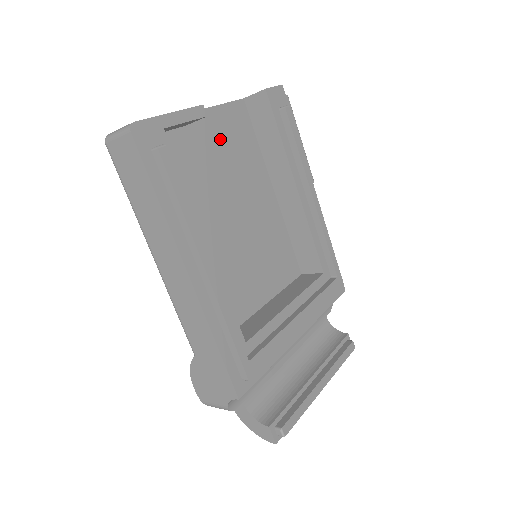
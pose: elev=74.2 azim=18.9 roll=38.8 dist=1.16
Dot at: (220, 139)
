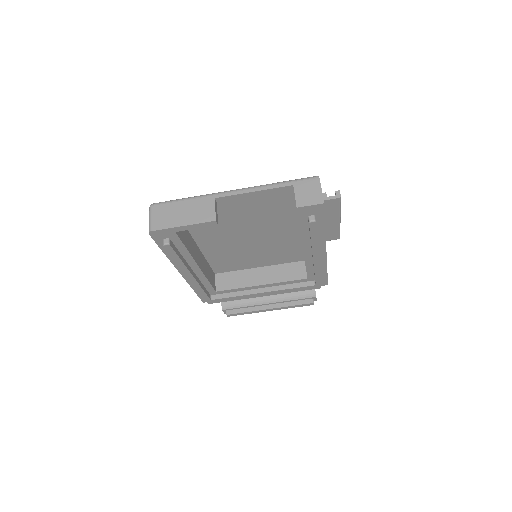
Dot at: (251, 207)
